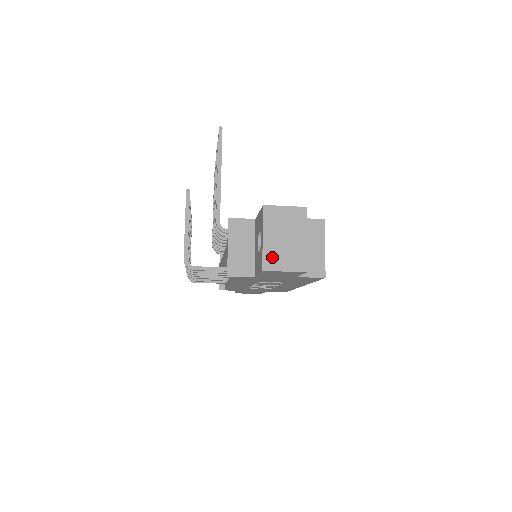
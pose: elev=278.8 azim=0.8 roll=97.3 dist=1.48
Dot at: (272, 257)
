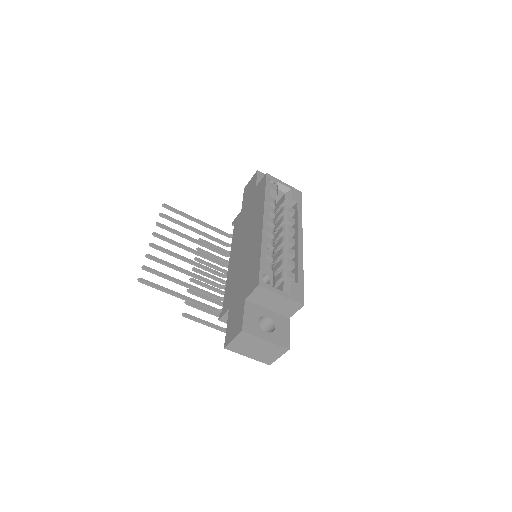
Dot at: (264, 359)
